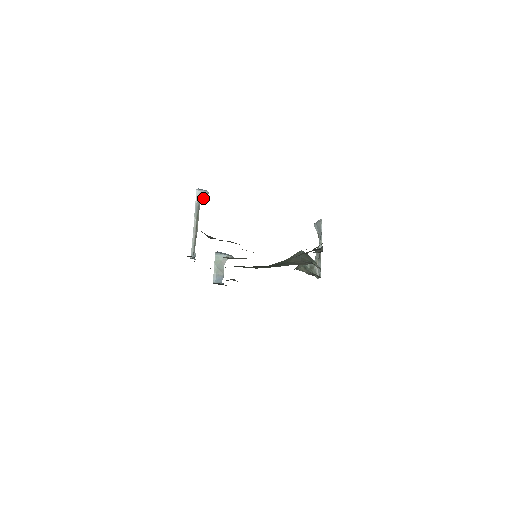
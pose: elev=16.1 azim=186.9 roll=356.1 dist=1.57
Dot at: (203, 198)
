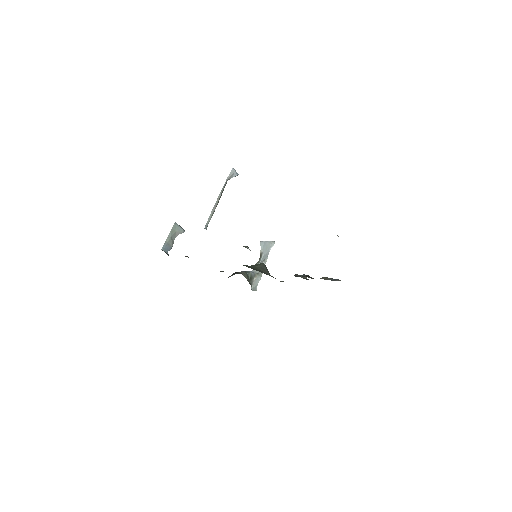
Dot at: occluded
